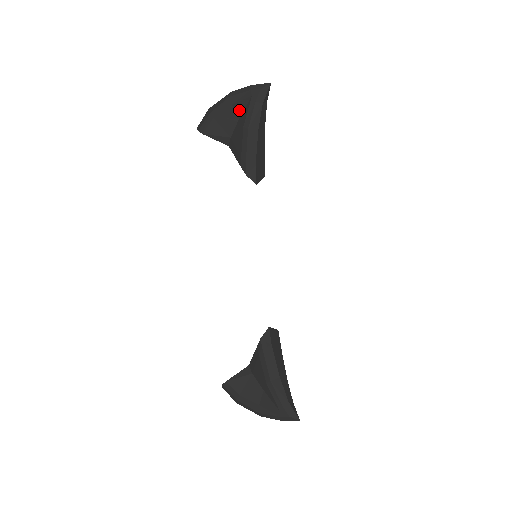
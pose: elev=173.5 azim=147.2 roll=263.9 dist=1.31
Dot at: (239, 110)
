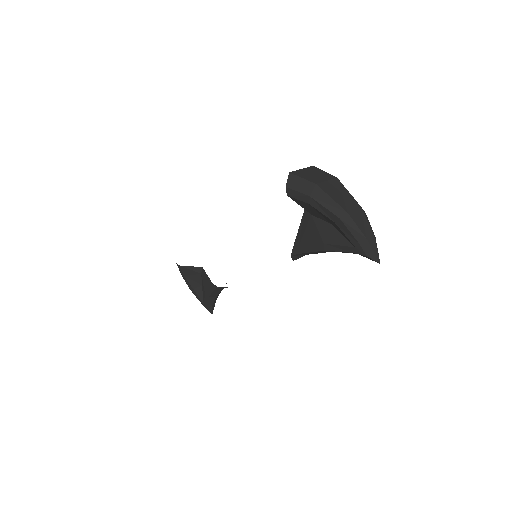
Dot at: (337, 228)
